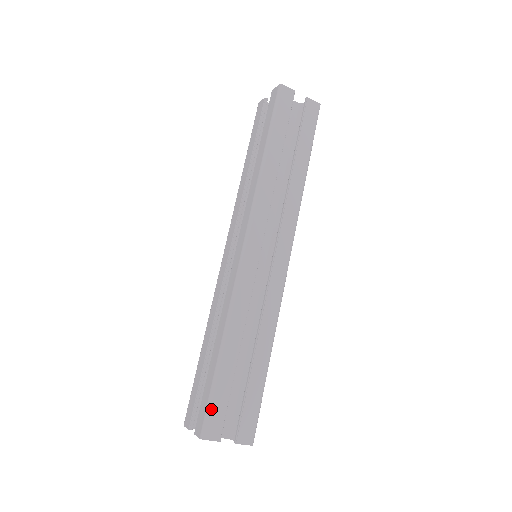
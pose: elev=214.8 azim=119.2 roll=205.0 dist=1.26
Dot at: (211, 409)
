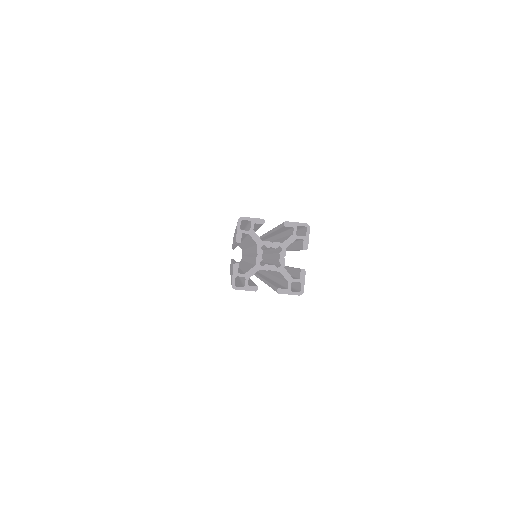
Dot at: occluded
